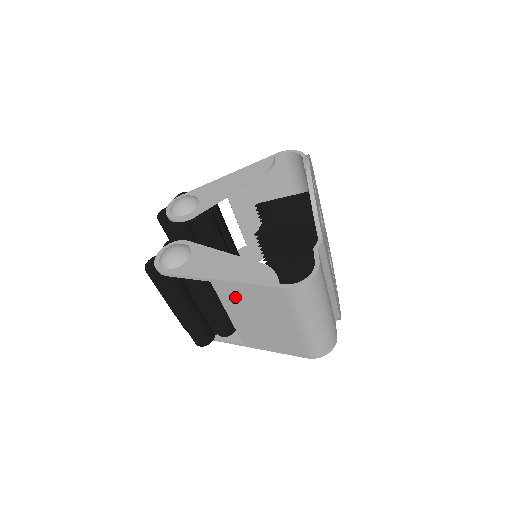
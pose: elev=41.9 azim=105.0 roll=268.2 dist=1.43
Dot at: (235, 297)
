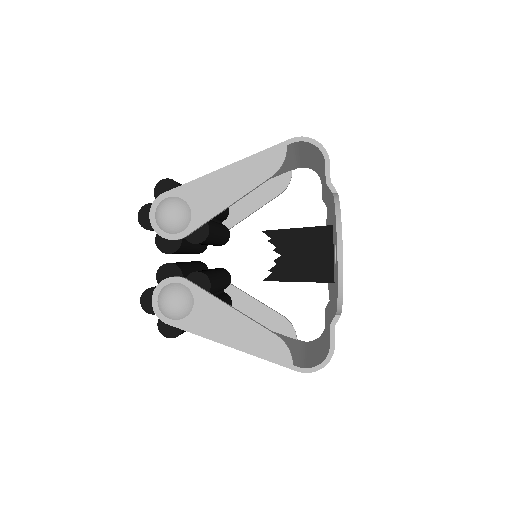
Dot at: occluded
